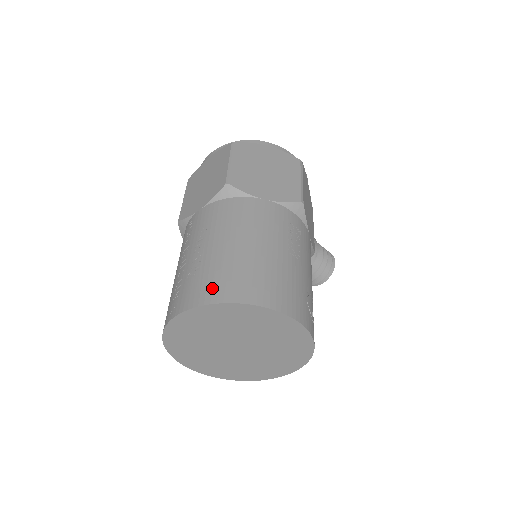
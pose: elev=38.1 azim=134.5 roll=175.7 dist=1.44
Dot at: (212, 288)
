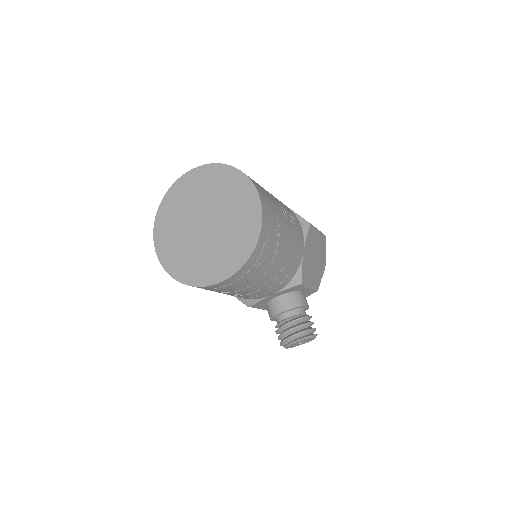
Dot at: occluded
